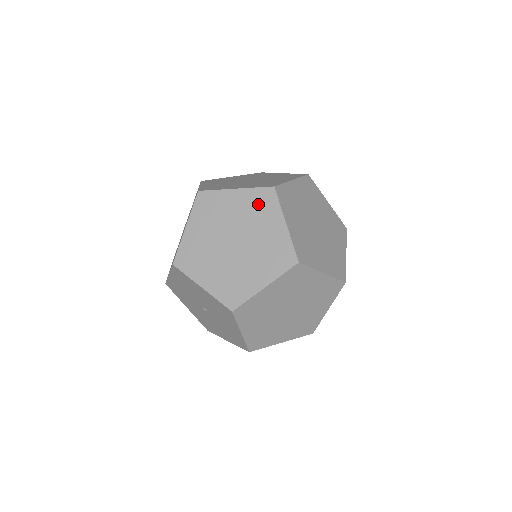
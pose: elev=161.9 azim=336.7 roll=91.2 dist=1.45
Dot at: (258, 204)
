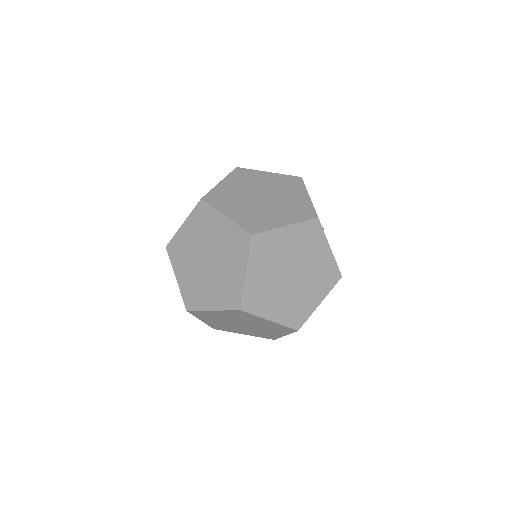
Dot at: (235, 241)
